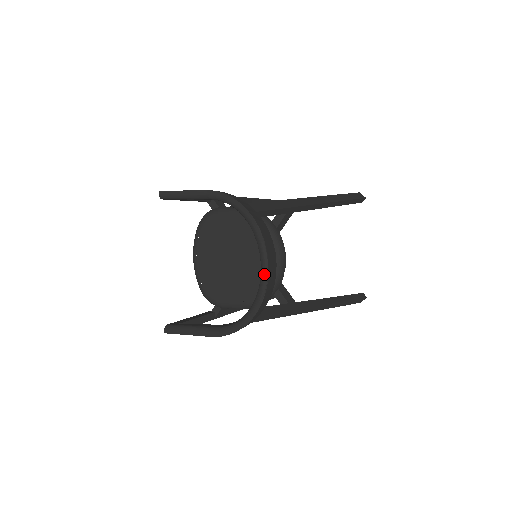
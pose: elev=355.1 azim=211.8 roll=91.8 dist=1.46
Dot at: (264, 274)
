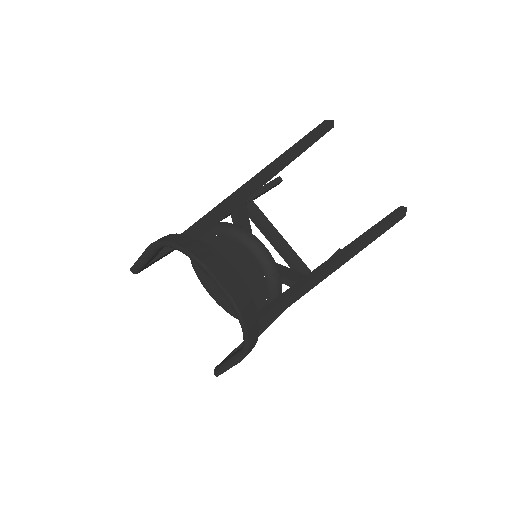
Dot at: (220, 289)
